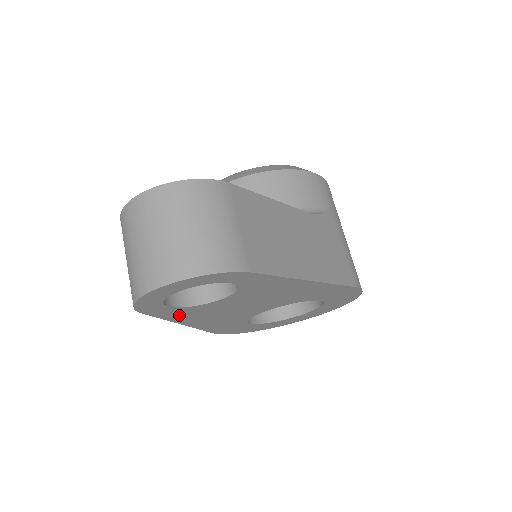
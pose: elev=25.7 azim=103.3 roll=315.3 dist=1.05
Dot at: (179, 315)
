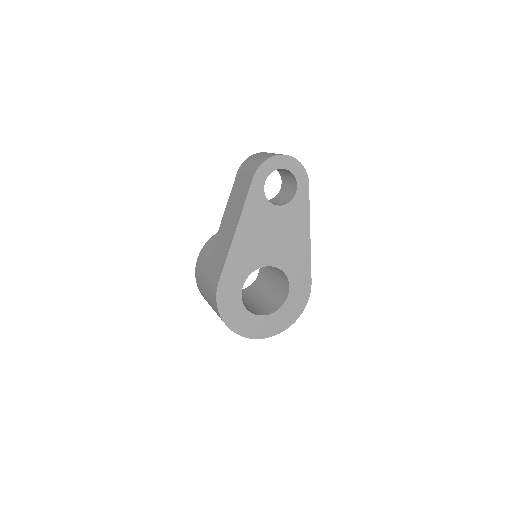
Dot at: (252, 205)
